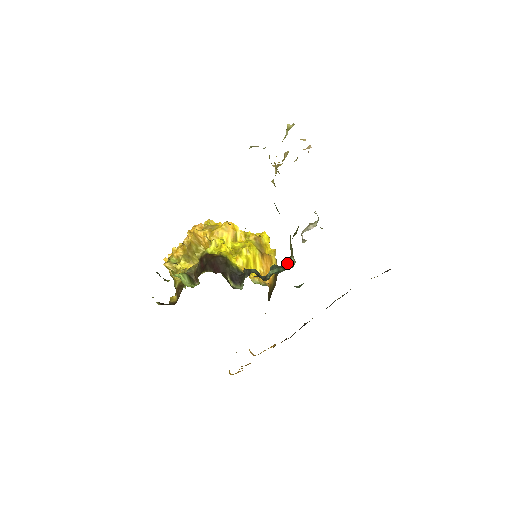
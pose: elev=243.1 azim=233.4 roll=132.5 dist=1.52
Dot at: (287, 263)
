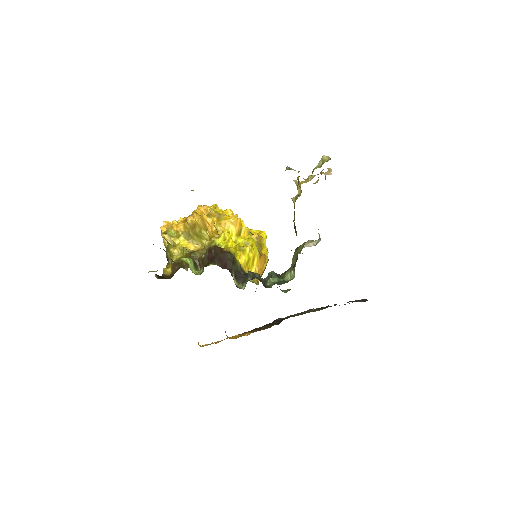
Dot at: (286, 274)
